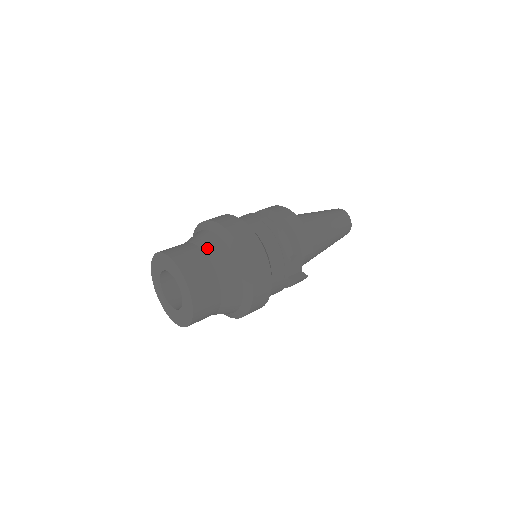
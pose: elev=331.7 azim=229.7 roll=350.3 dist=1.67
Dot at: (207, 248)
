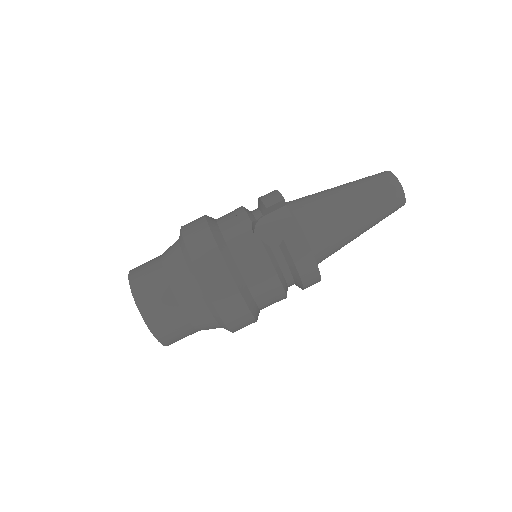
Dot at: occluded
